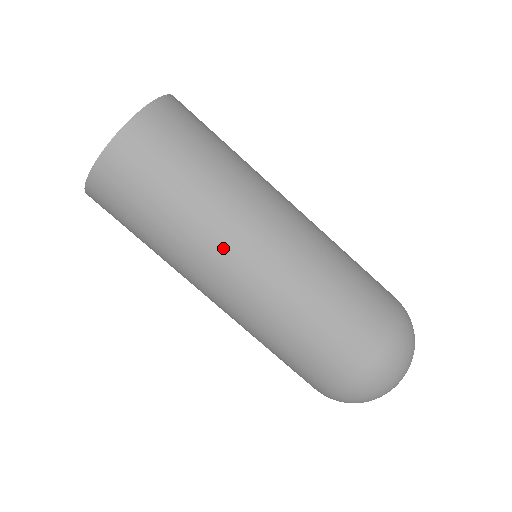
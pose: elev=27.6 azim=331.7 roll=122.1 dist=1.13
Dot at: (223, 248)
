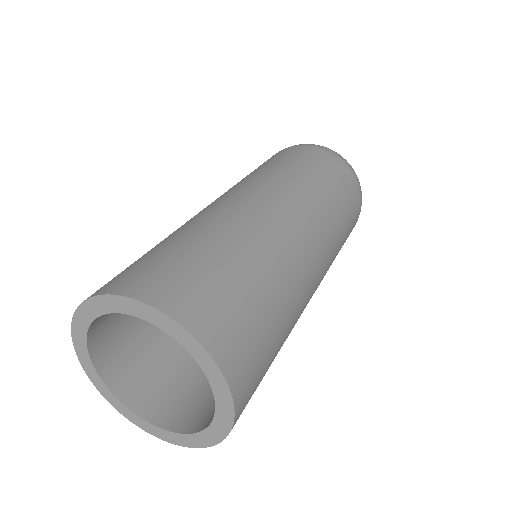
Dot at: occluded
